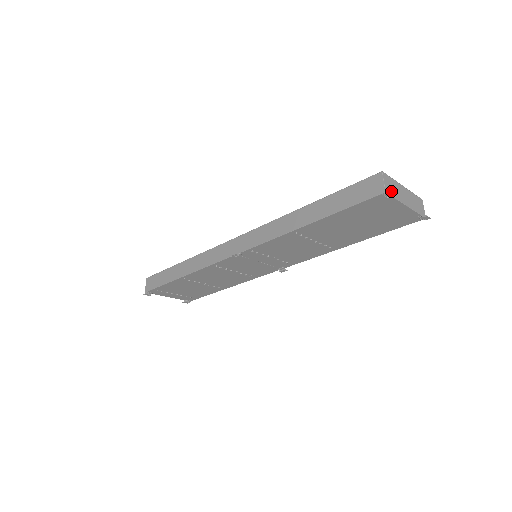
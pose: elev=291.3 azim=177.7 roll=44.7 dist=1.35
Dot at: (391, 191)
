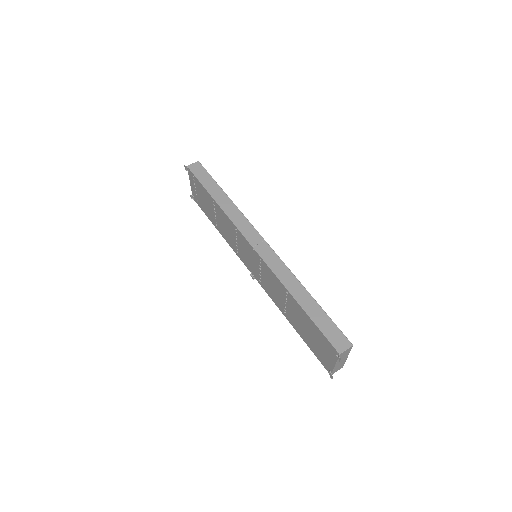
Dot at: (342, 355)
